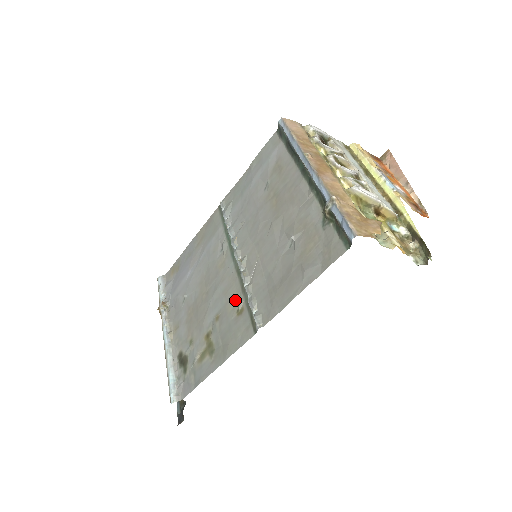
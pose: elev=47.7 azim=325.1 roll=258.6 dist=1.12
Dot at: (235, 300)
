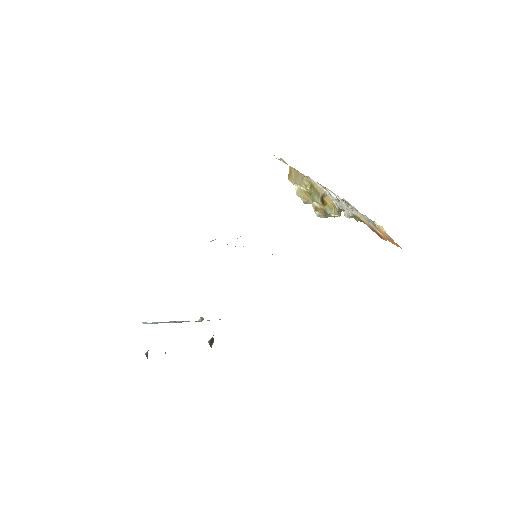
Dot at: occluded
